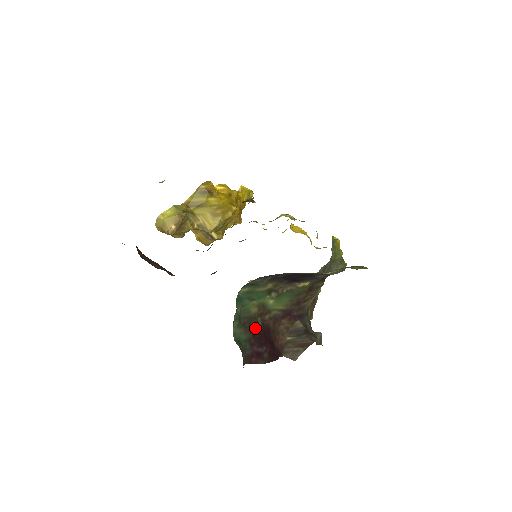
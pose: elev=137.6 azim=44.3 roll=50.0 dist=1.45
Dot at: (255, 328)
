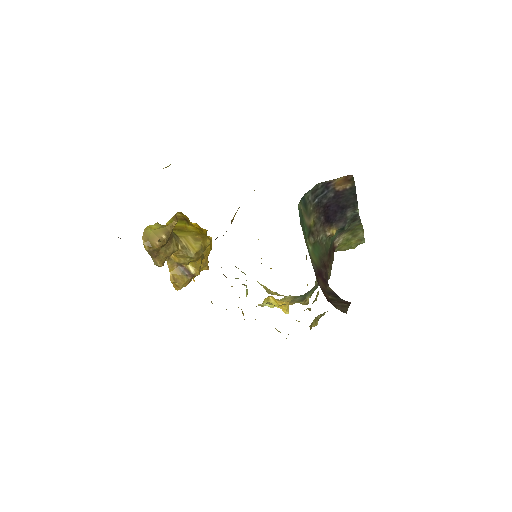
Dot at: occluded
